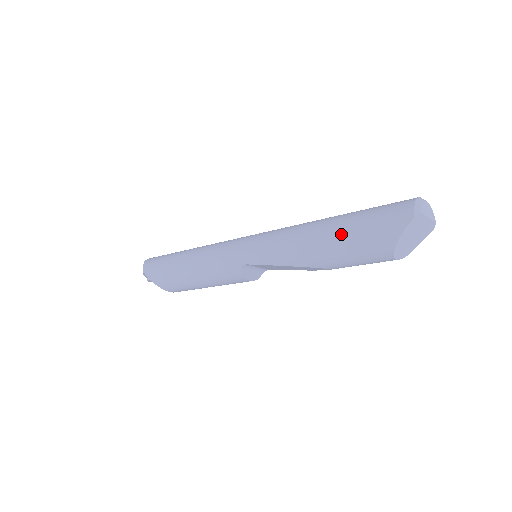
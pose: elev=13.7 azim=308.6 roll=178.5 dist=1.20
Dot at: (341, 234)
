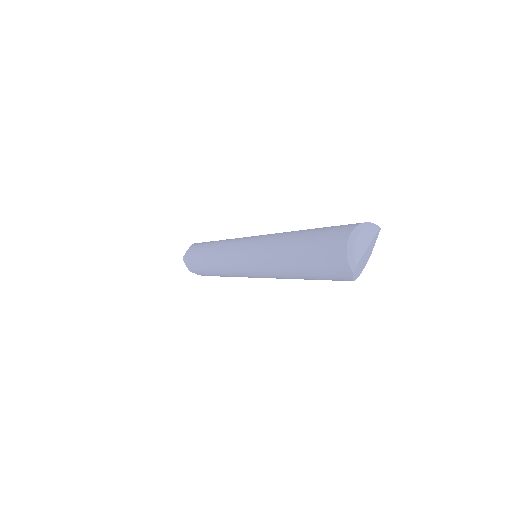
Dot at: (306, 274)
